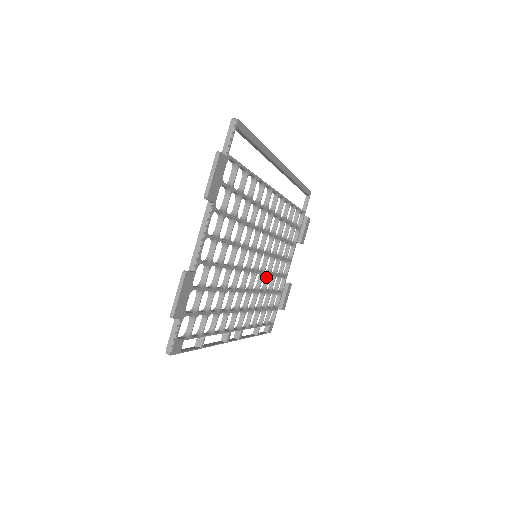
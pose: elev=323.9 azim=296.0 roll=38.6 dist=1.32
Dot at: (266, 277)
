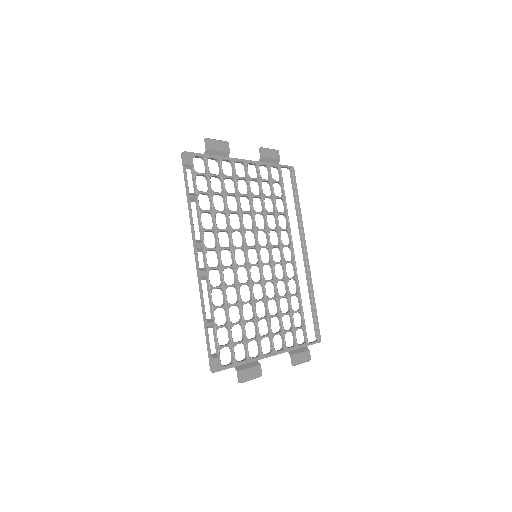
Dot at: (249, 301)
